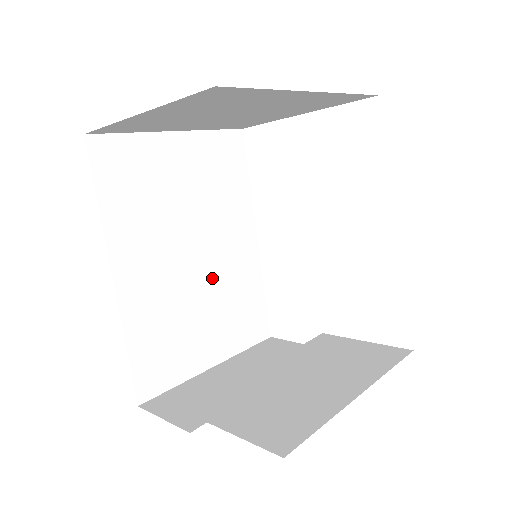
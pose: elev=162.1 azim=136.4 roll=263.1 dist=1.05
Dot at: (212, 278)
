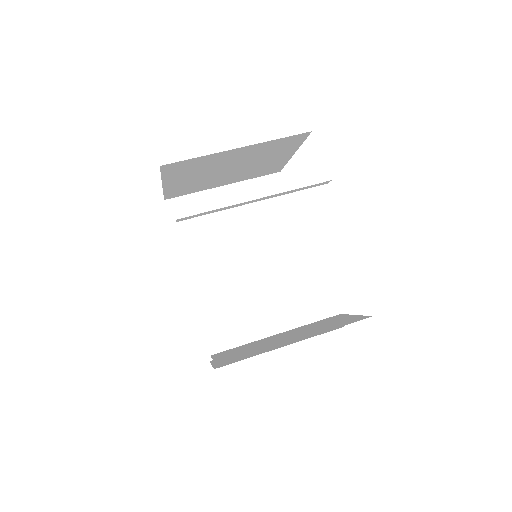
Dot at: (262, 278)
